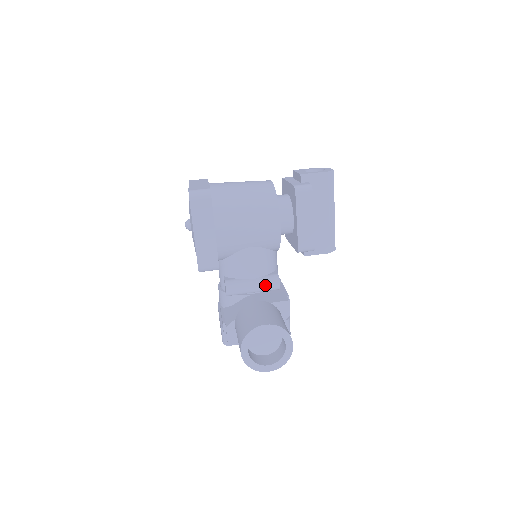
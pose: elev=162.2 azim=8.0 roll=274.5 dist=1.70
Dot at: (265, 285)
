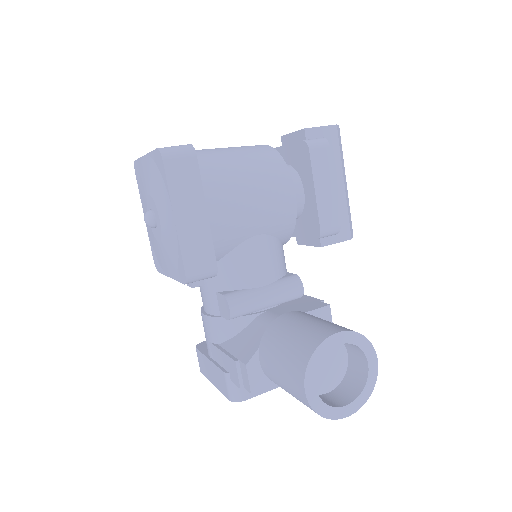
Dot at: (284, 292)
